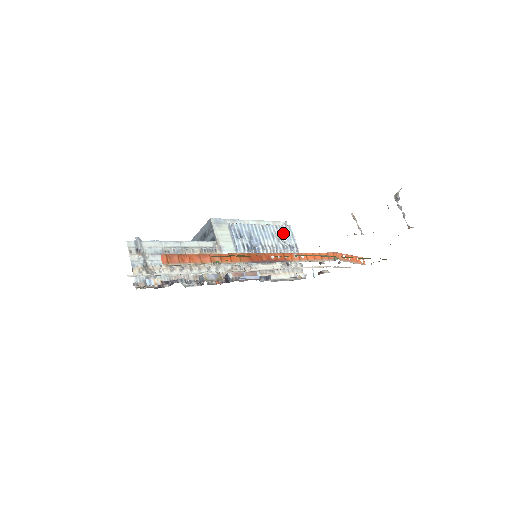
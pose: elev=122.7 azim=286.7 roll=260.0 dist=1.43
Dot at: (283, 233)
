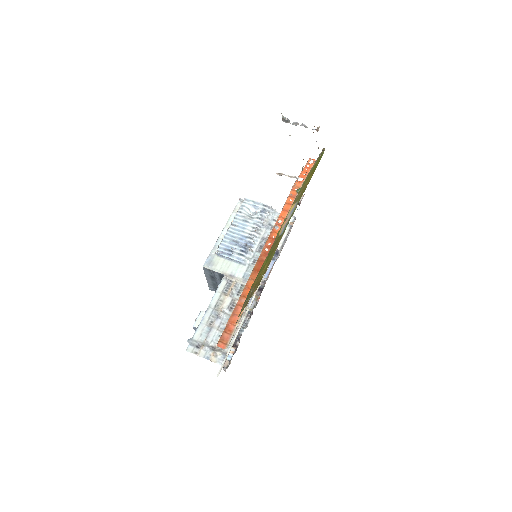
Dot at: (248, 209)
